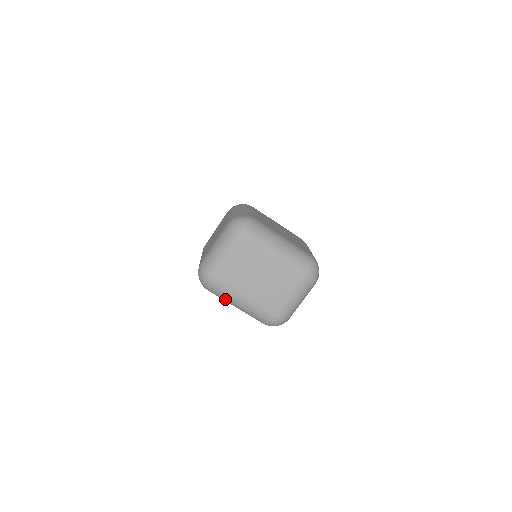
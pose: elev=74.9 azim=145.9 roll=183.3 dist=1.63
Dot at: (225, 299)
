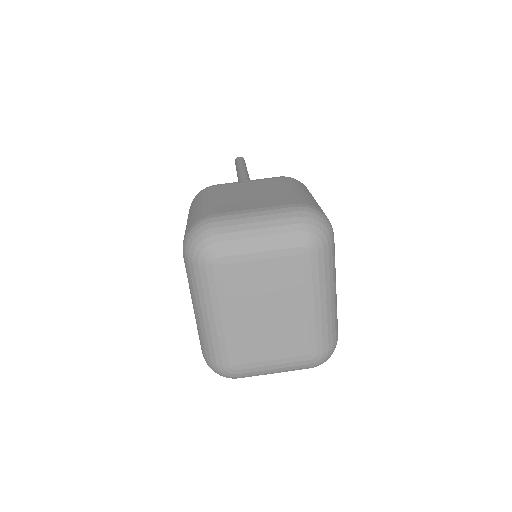
Dot at: (196, 291)
